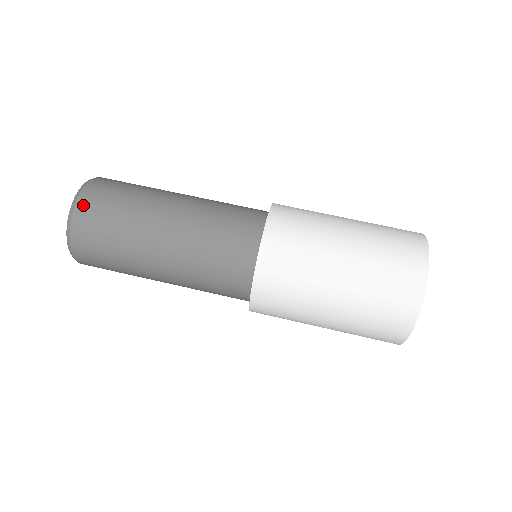
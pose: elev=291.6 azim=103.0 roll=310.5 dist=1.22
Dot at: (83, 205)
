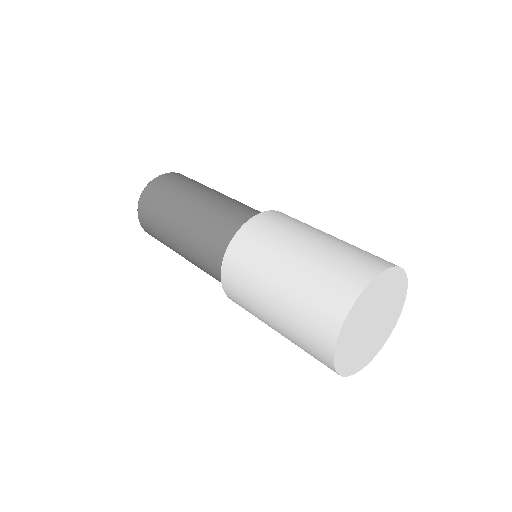
Dot at: occluded
